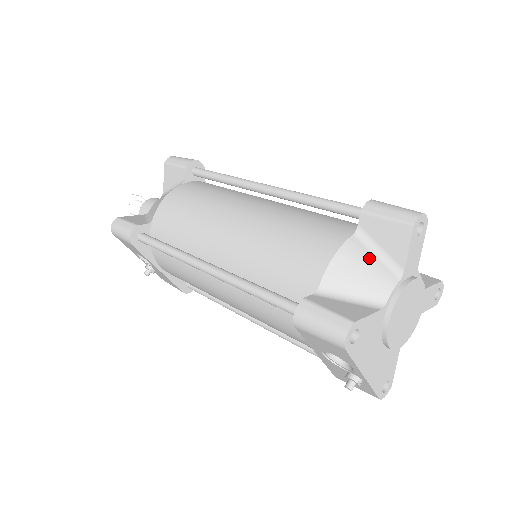
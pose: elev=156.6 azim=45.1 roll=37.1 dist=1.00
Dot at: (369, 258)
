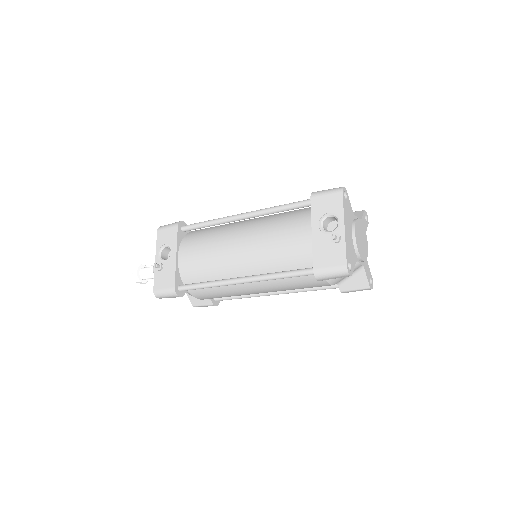
Dot at: occluded
